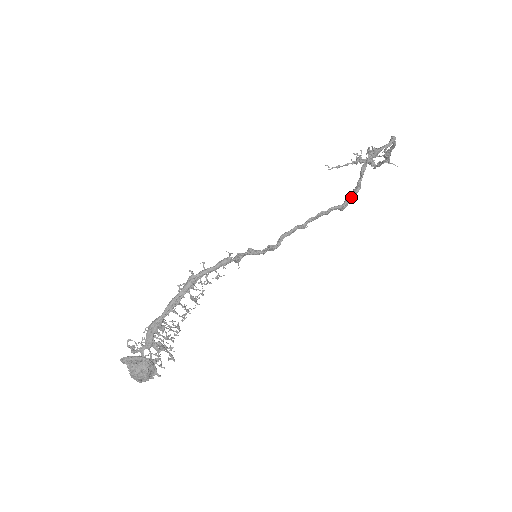
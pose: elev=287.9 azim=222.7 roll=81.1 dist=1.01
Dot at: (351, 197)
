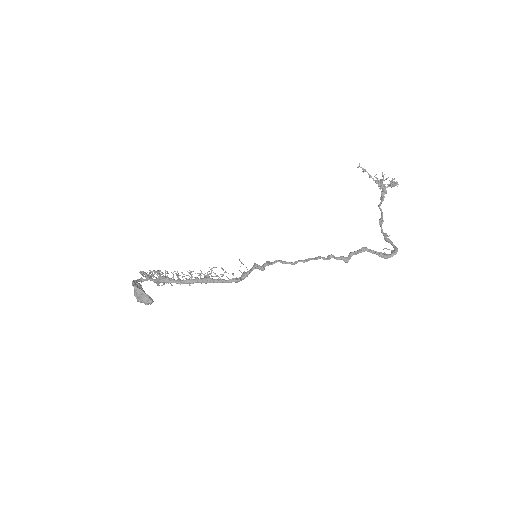
Dot at: (339, 259)
